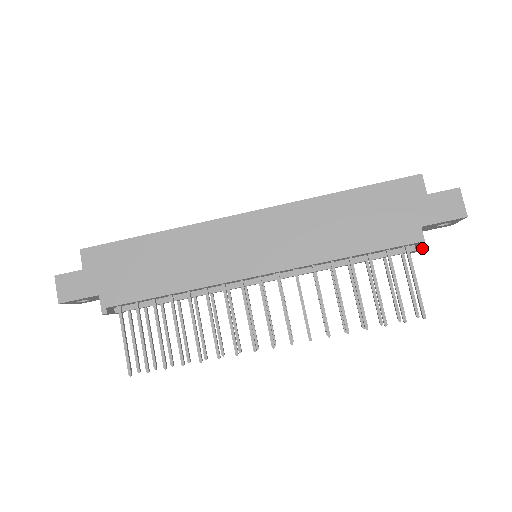
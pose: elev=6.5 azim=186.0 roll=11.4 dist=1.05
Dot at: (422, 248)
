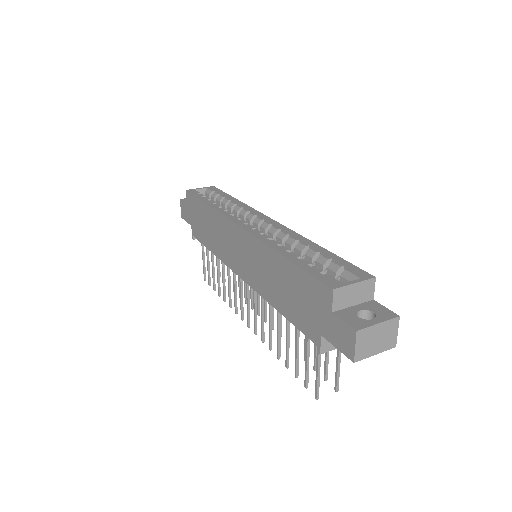
Dot at: (325, 351)
